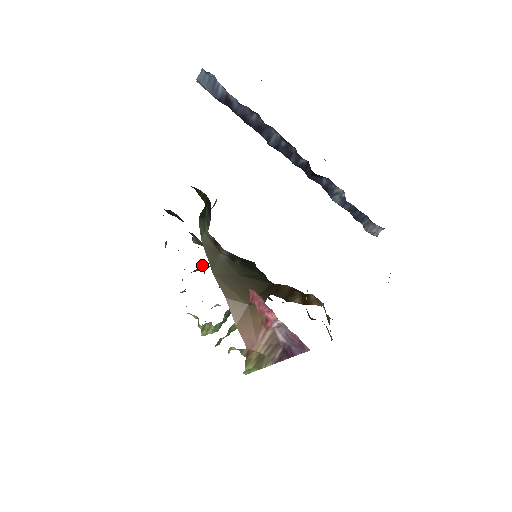
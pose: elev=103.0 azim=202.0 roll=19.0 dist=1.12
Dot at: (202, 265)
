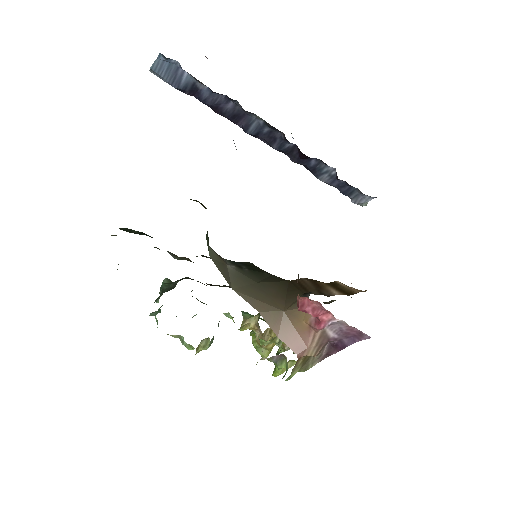
Dot at: (165, 278)
